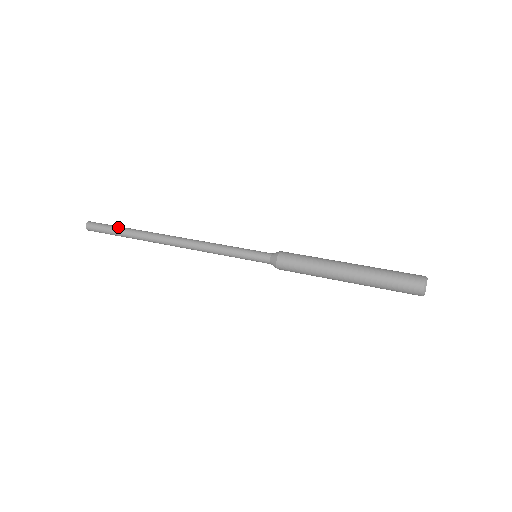
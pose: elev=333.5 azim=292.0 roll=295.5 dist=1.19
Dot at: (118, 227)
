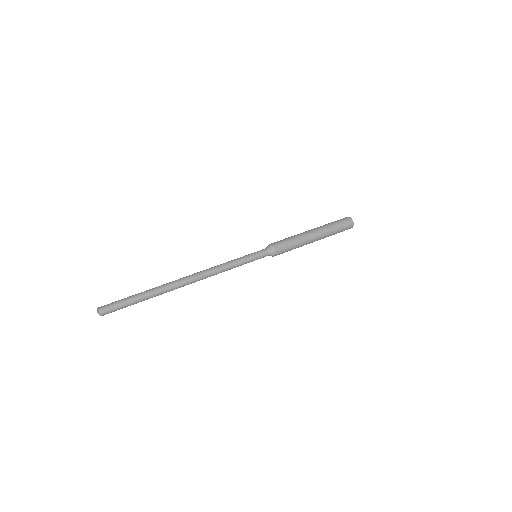
Dot at: (136, 299)
